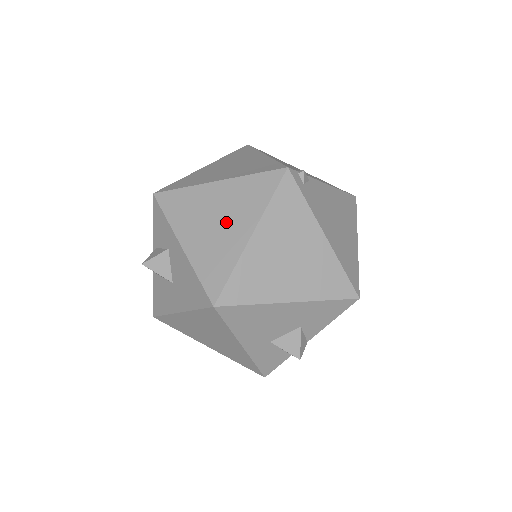
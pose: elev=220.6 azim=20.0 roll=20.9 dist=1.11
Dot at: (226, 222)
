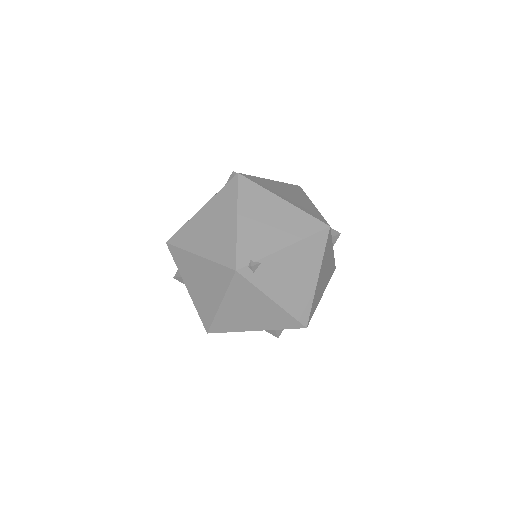
Dot at: (206, 288)
